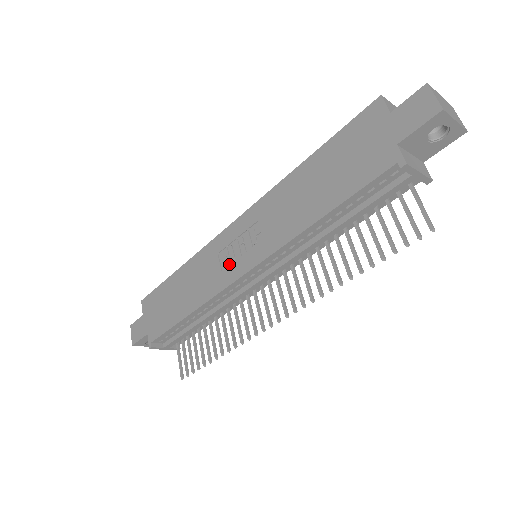
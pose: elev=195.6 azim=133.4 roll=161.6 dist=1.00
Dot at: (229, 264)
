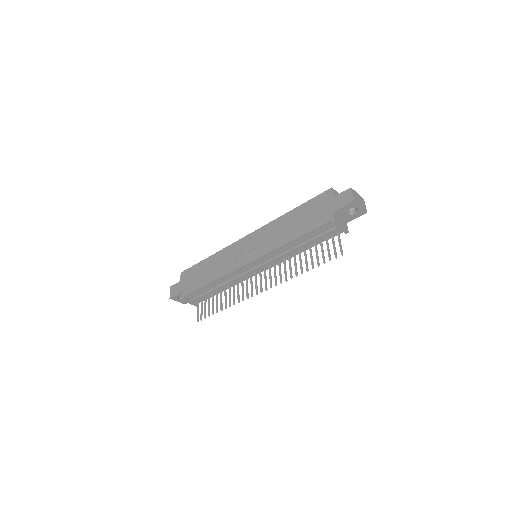
Dot at: (241, 257)
